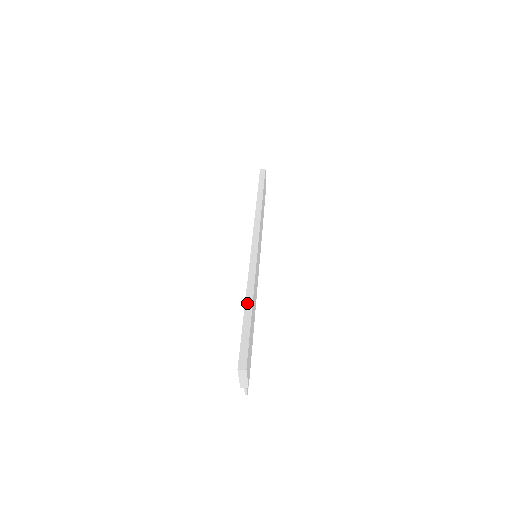
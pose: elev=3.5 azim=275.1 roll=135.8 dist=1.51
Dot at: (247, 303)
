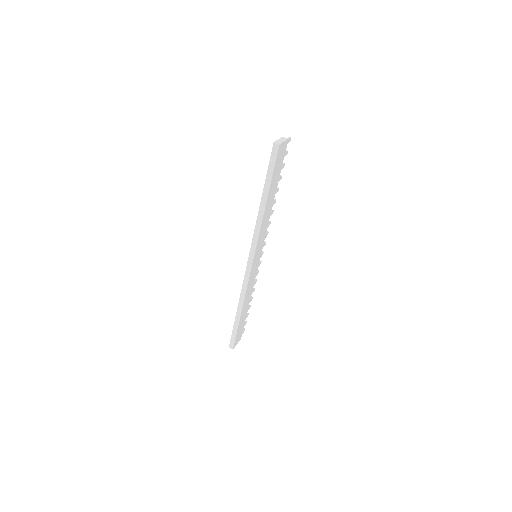
Dot at: (238, 312)
